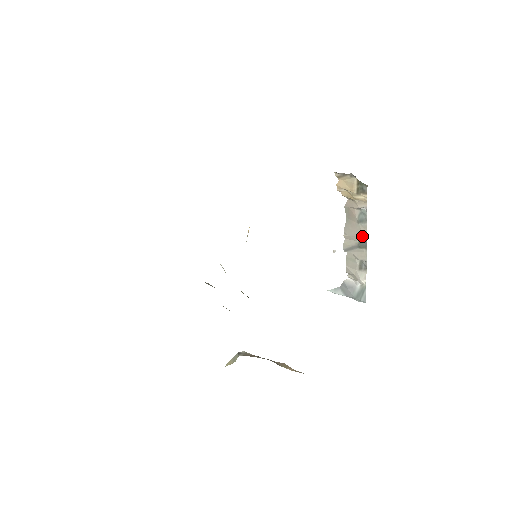
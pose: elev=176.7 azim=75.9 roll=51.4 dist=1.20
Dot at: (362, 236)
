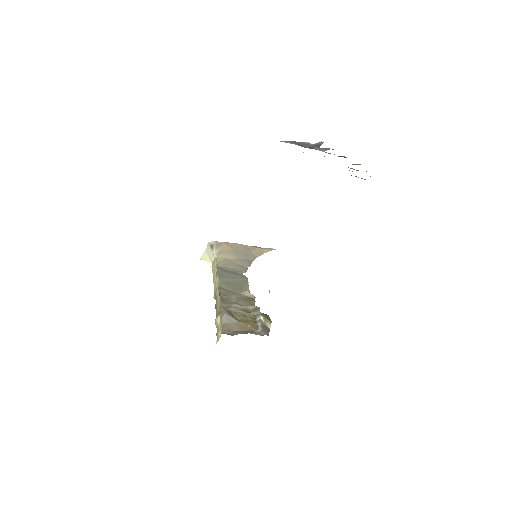
Dot at: occluded
